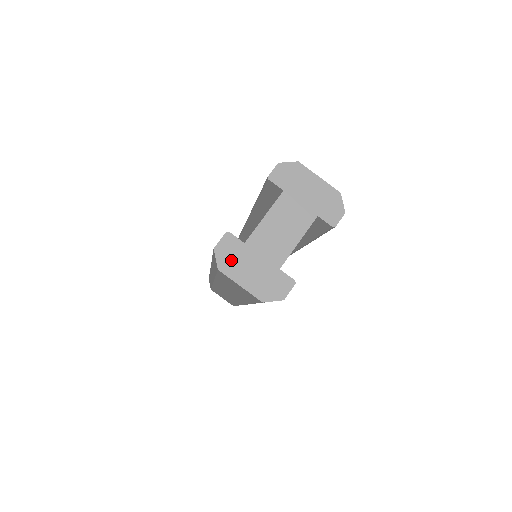
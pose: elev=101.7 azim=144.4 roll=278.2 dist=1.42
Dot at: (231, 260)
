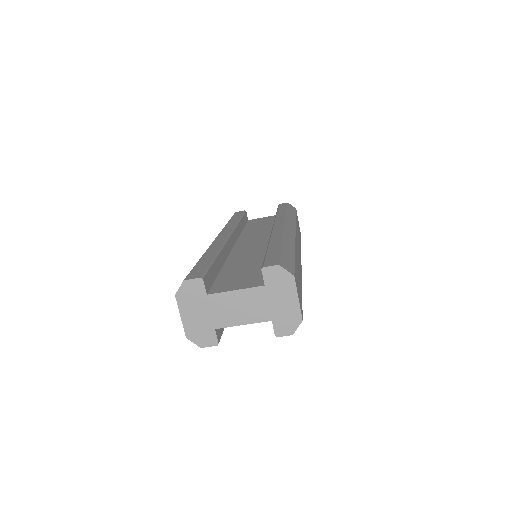
Dot at: (189, 297)
